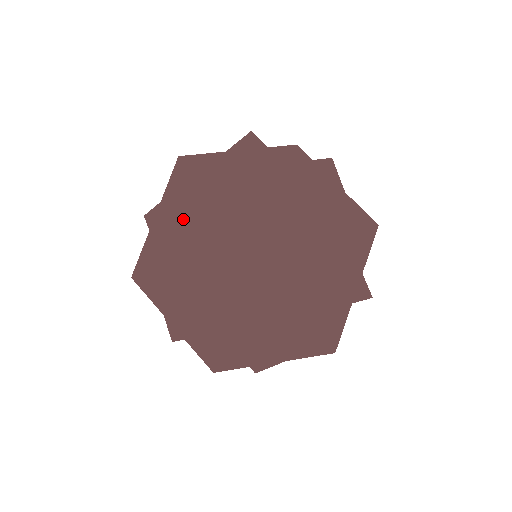
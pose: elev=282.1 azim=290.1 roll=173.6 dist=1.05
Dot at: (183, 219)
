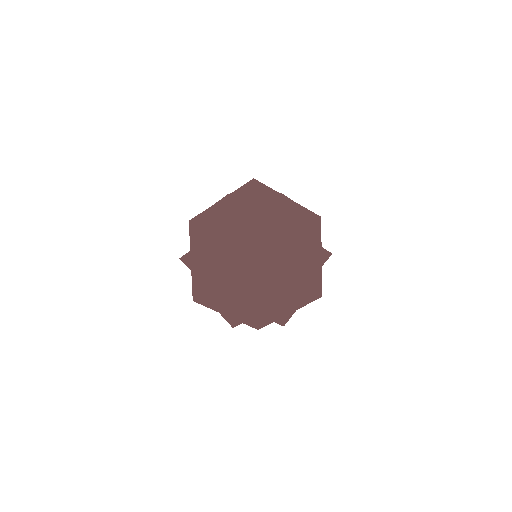
Dot at: (212, 263)
